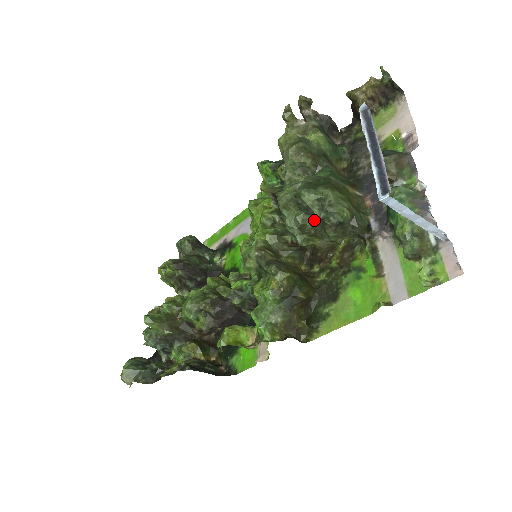
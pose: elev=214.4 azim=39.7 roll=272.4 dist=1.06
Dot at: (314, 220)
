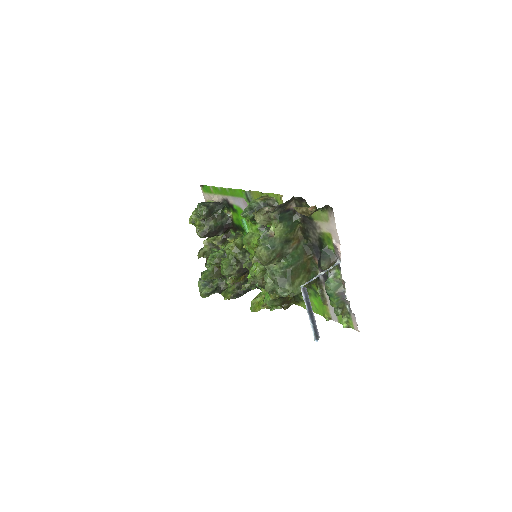
Dot at: occluded
